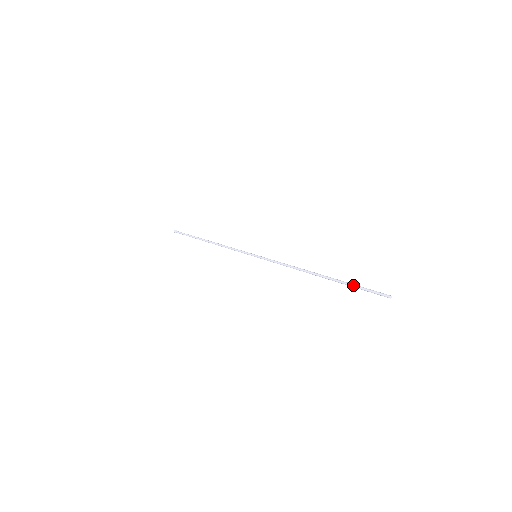
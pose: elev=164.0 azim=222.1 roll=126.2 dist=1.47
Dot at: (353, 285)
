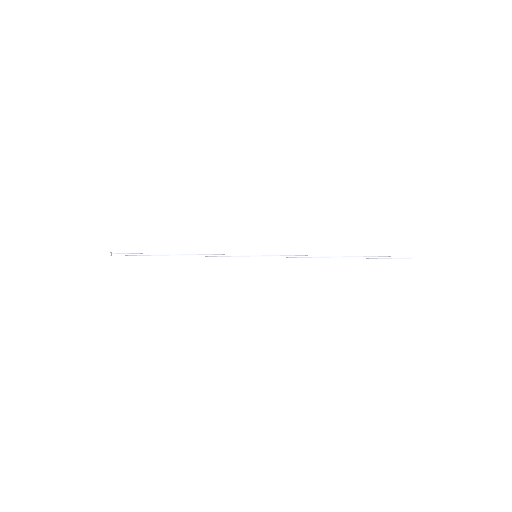
Dot at: (376, 256)
